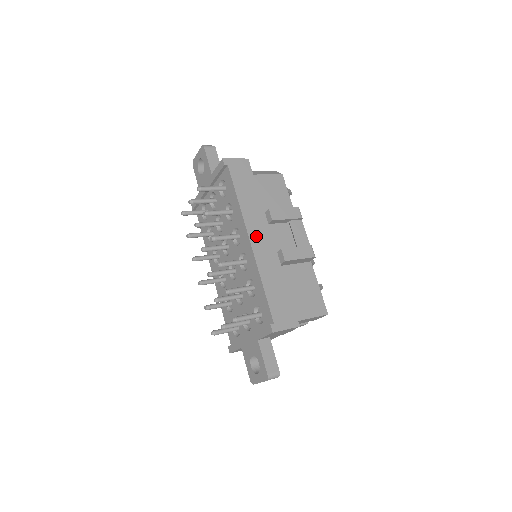
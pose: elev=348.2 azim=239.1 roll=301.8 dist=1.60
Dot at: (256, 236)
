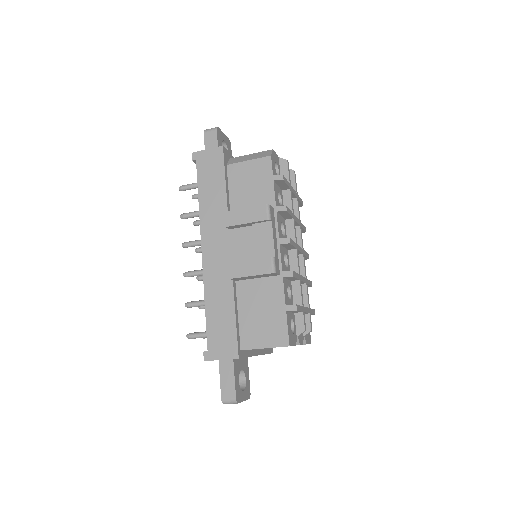
Dot at: (210, 246)
